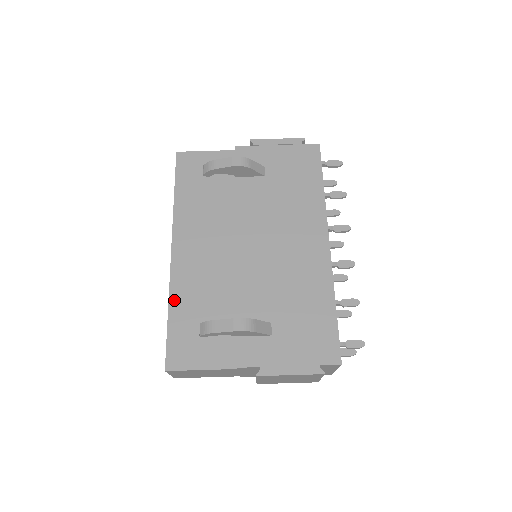
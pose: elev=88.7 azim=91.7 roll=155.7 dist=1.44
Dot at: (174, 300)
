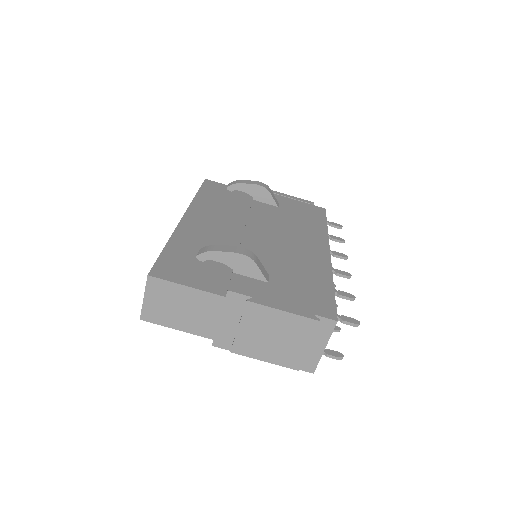
Dot at: (175, 240)
